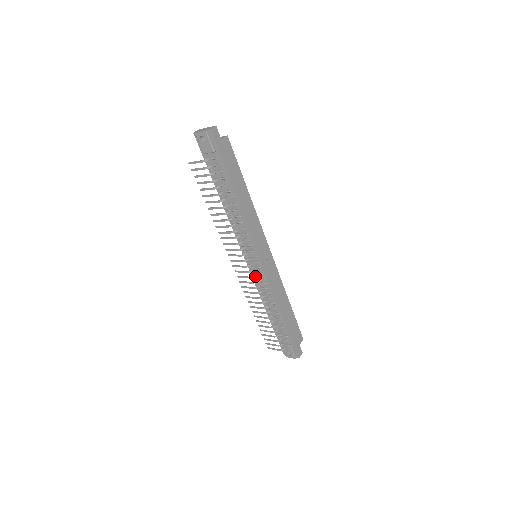
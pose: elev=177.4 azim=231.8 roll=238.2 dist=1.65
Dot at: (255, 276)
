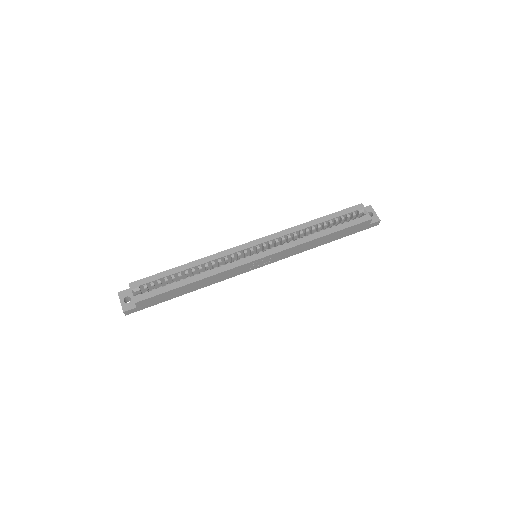
Dot at: occluded
